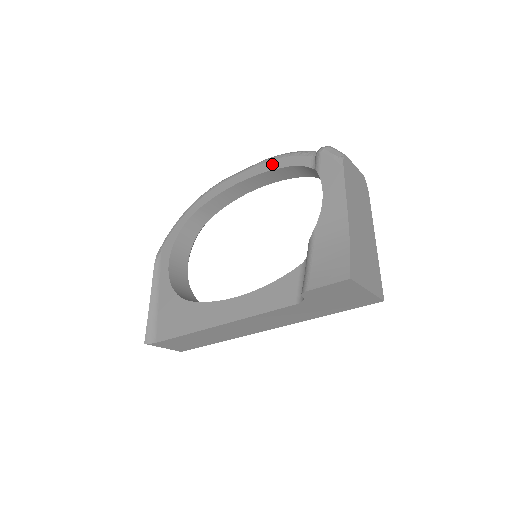
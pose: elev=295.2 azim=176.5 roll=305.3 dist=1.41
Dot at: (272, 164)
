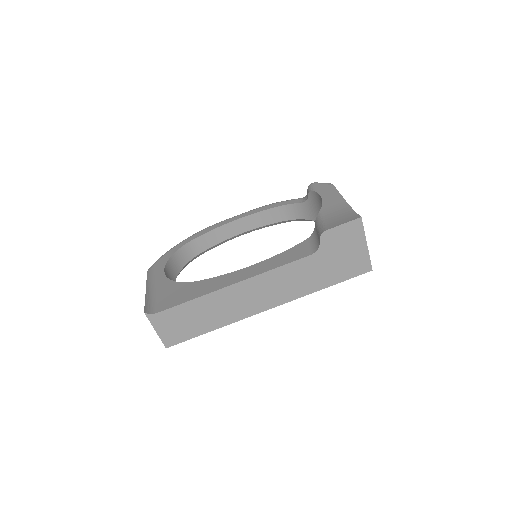
Dot at: (264, 208)
